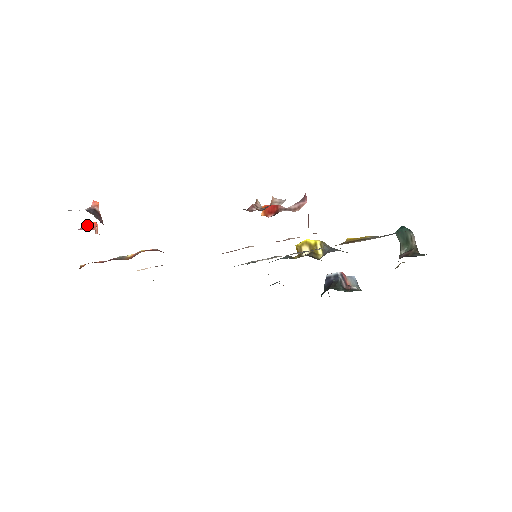
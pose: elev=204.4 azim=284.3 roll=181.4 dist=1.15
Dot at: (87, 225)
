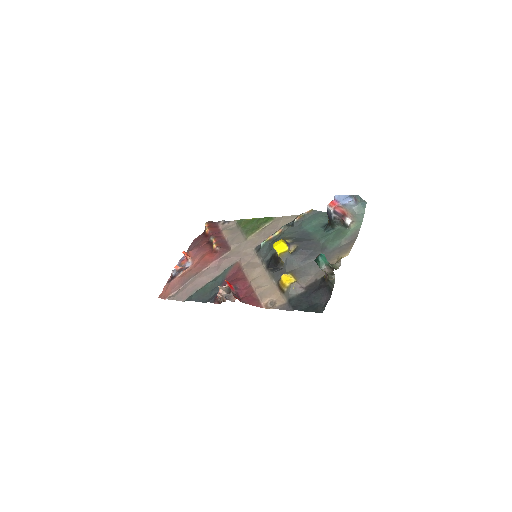
Dot at: (184, 255)
